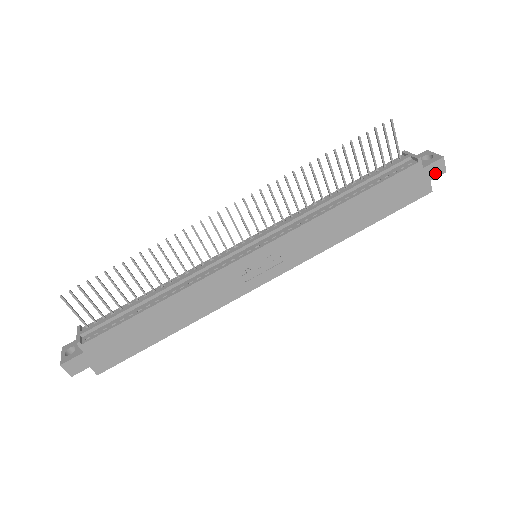
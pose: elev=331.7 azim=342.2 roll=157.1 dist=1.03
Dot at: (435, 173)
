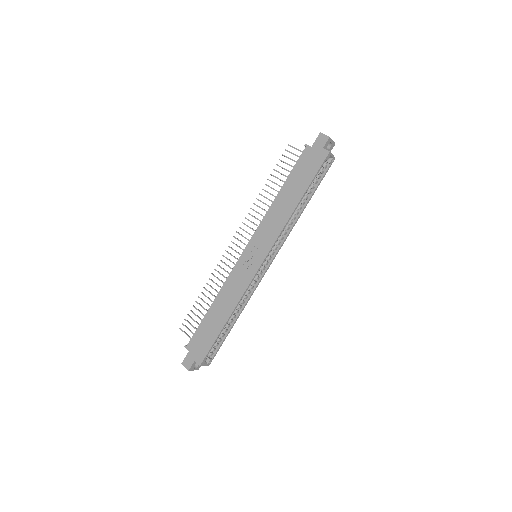
Dot at: (322, 143)
